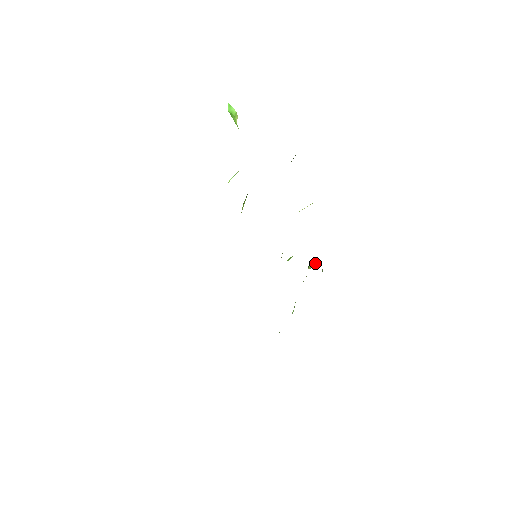
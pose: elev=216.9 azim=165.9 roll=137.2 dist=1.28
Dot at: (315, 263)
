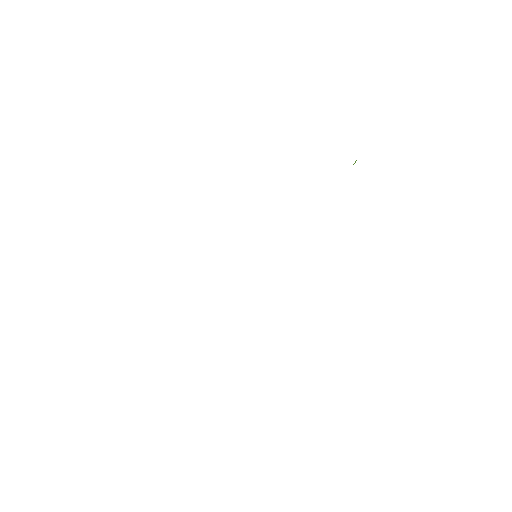
Dot at: occluded
